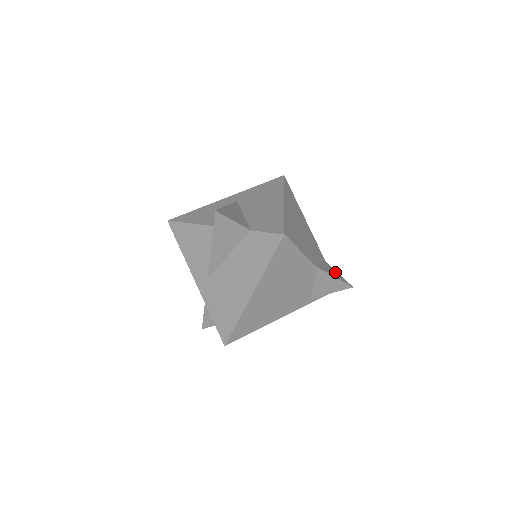
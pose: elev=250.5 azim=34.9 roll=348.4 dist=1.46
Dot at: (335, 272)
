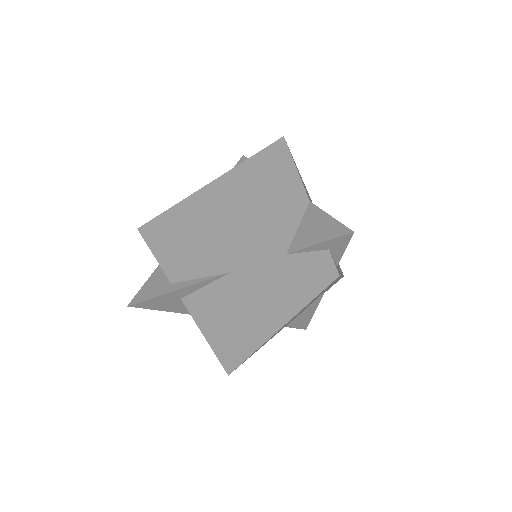
Dot at: occluded
